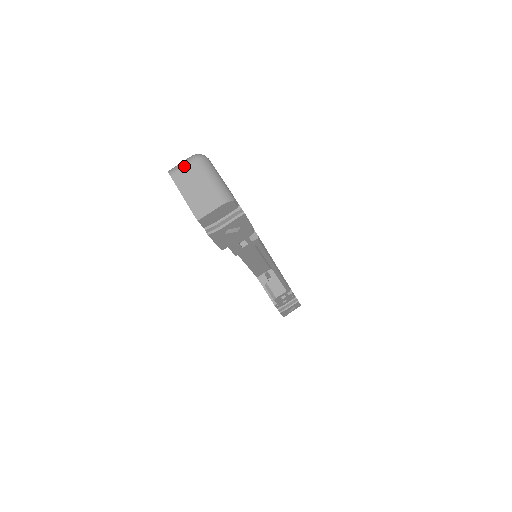
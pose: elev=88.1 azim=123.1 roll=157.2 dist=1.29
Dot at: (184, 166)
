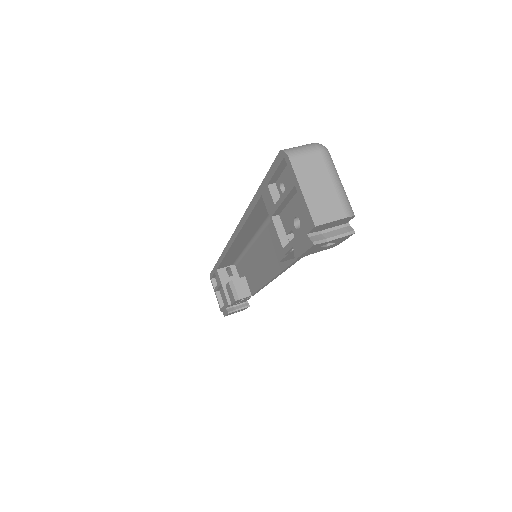
Dot at: (307, 153)
